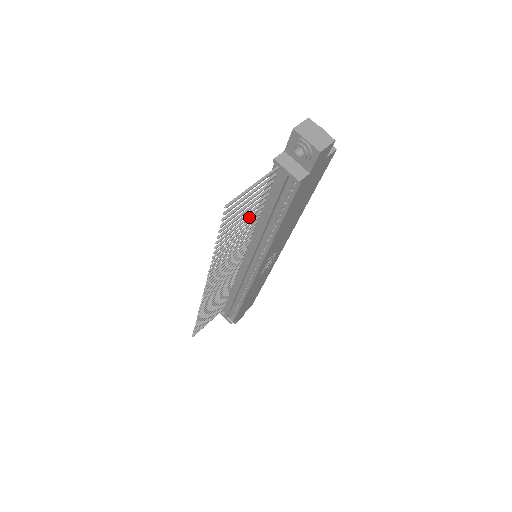
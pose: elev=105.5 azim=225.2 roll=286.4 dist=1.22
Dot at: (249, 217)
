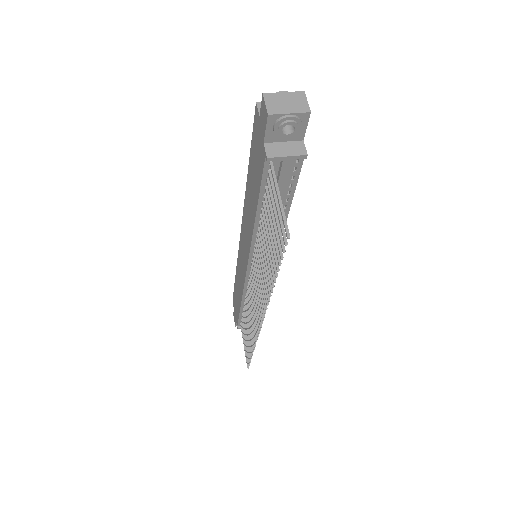
Dot at: (267, 229)
